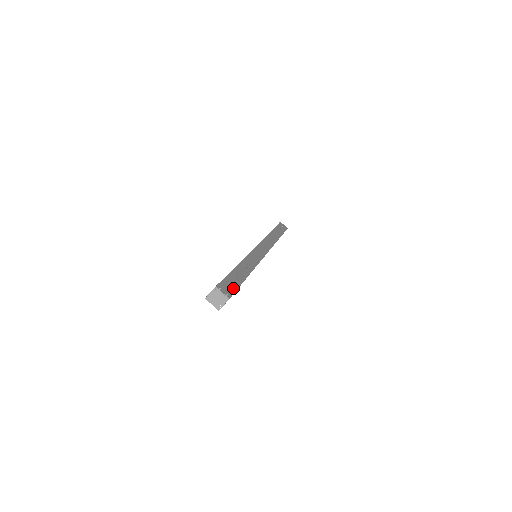
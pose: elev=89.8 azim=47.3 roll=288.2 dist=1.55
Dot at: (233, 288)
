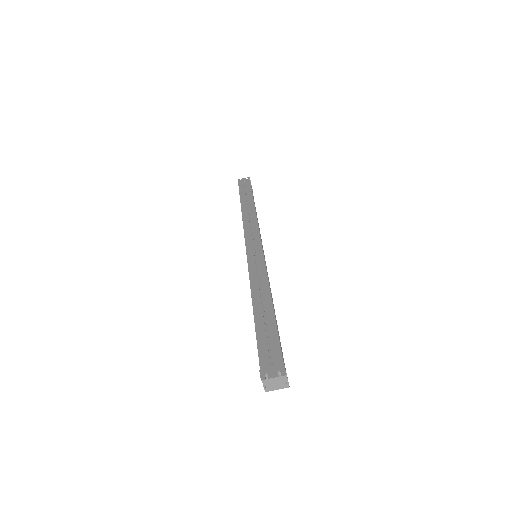
Dot at: (276, 351)
